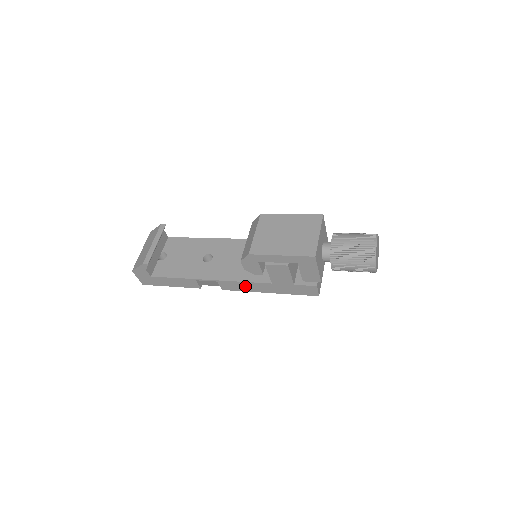
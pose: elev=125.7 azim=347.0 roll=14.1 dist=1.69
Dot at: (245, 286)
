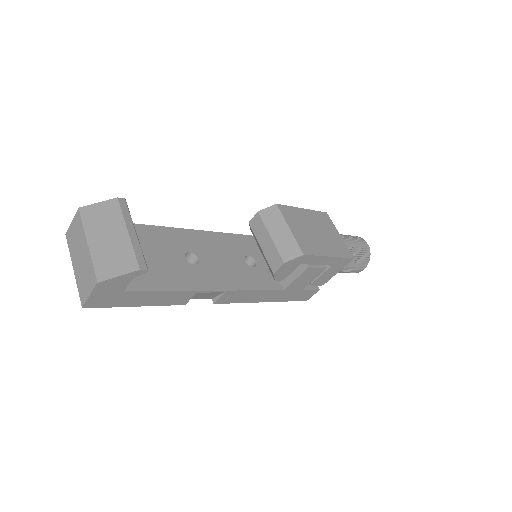
Dot at: (250, 296)
